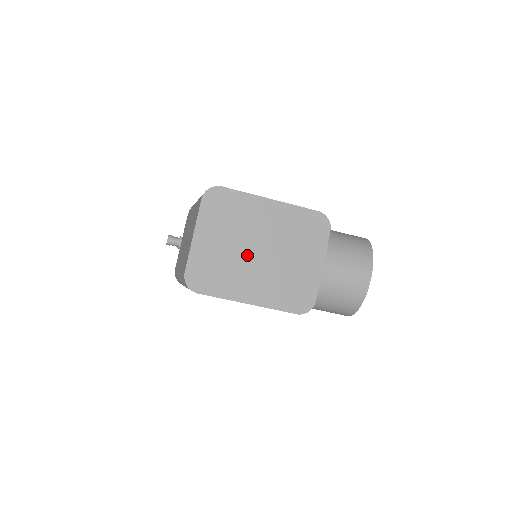
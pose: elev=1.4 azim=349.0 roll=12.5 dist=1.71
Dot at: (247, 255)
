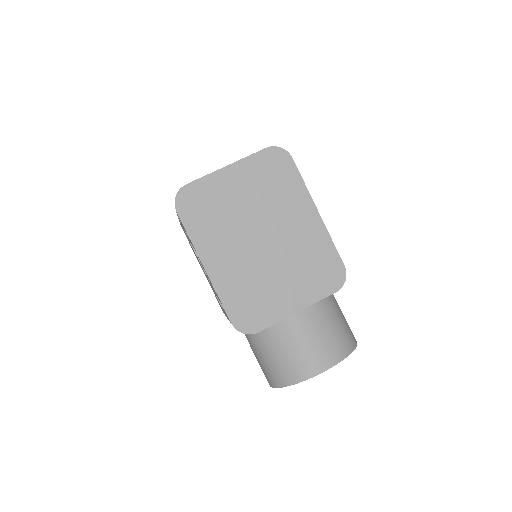
Dot at: (249, 230)
